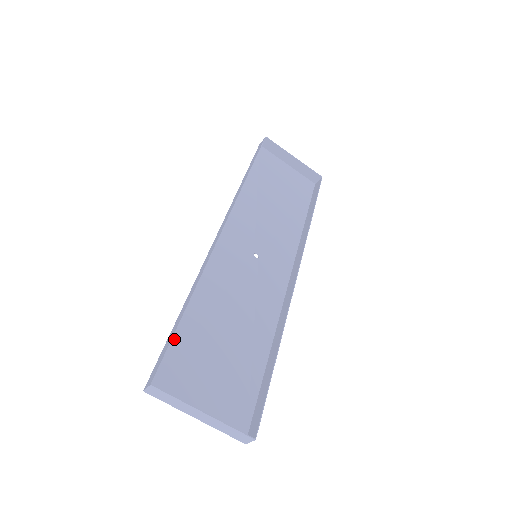
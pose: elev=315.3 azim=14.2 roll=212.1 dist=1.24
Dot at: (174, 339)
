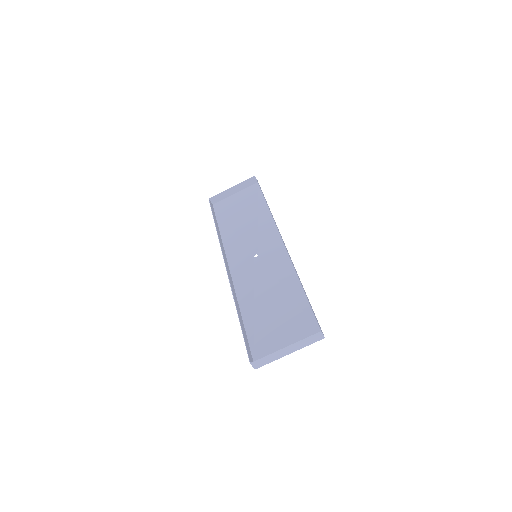
Dot at: (249, 336)
